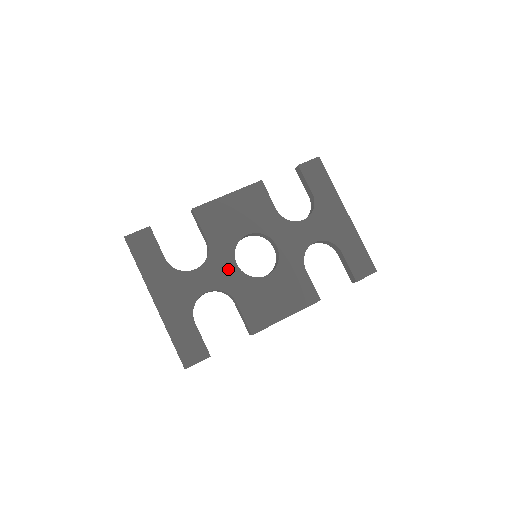
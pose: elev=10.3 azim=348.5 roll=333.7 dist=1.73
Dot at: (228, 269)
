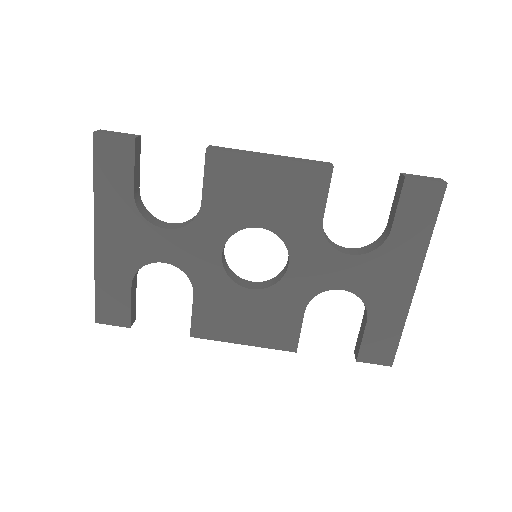
Dot at: (207, 253)
